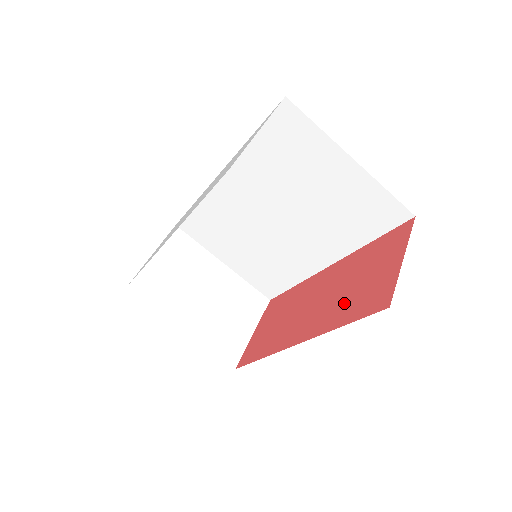
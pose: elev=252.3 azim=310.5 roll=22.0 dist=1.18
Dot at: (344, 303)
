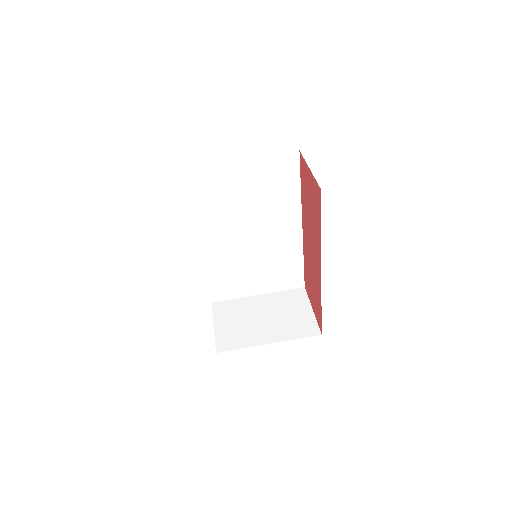
Dot at: (314, 221)
